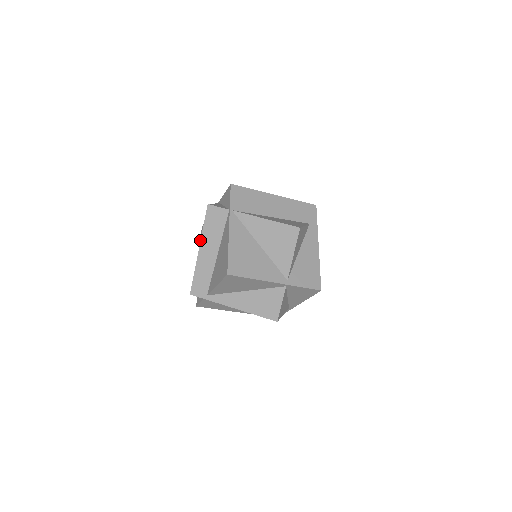
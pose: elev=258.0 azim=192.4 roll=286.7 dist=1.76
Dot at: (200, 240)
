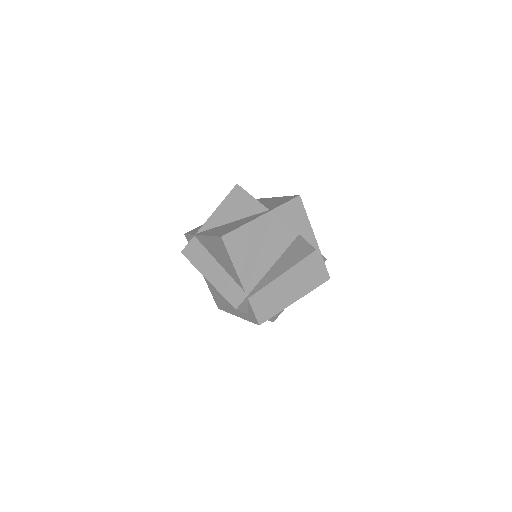
Dot at: occluded
